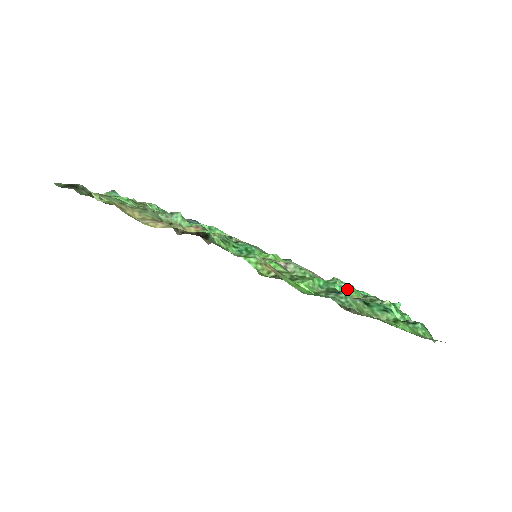
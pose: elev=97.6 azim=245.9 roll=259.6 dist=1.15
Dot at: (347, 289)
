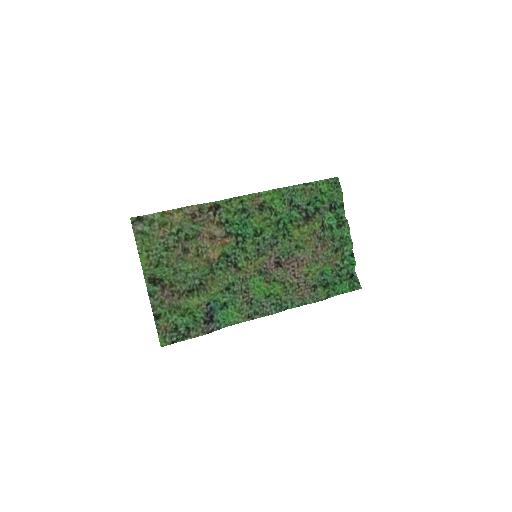
Dot at: (322, 272)
